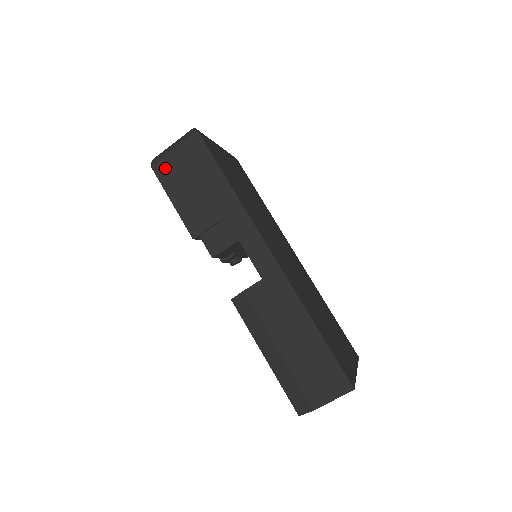
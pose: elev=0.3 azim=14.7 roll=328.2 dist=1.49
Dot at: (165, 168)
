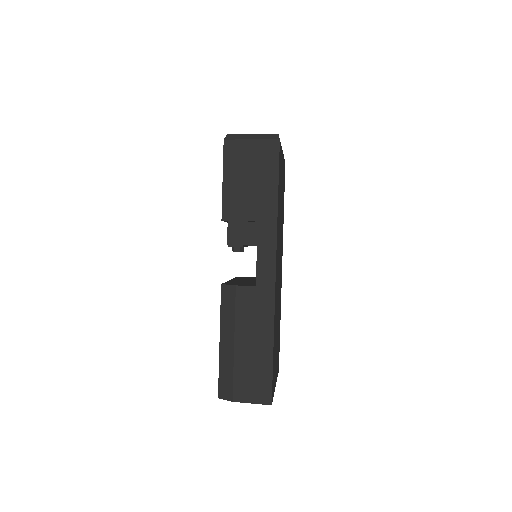
Dot at: (235, 150)
